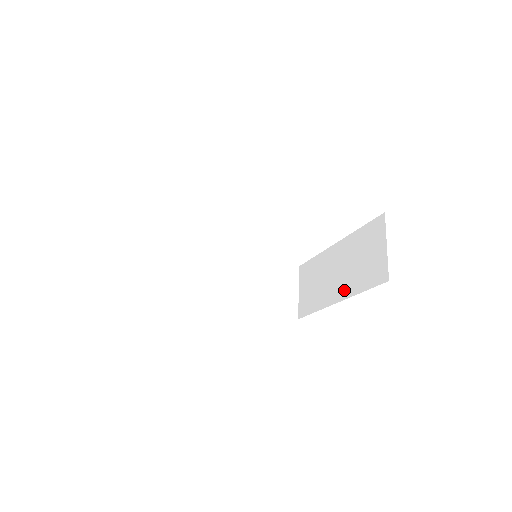
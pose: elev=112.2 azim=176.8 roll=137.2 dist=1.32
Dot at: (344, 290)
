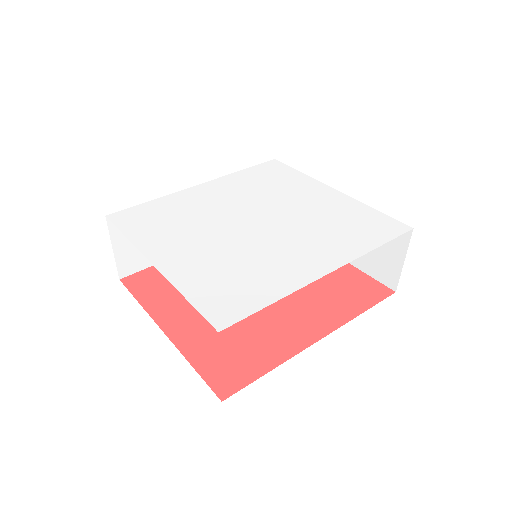
Dot at: occluded
